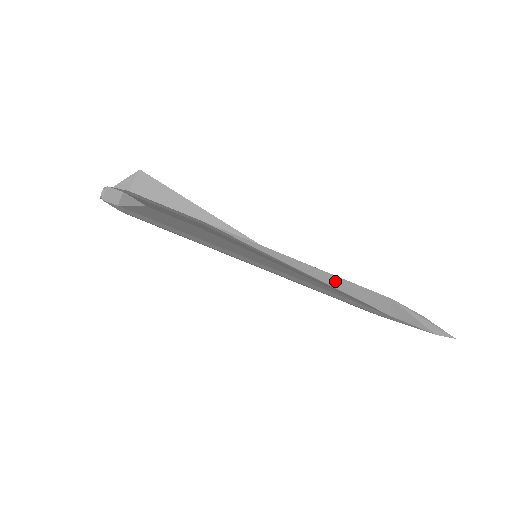
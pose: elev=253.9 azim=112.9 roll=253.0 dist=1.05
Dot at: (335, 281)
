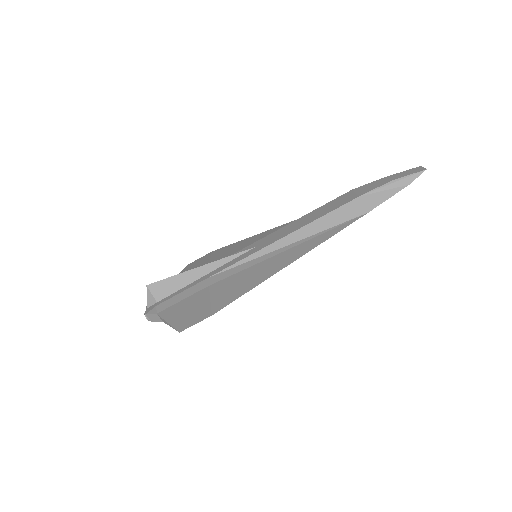
Dot at: (314, 227)
